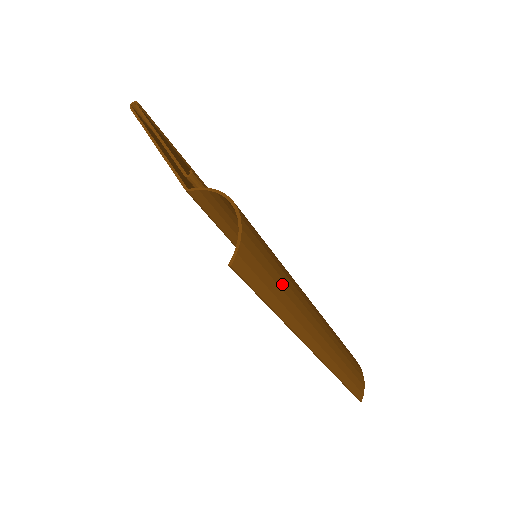
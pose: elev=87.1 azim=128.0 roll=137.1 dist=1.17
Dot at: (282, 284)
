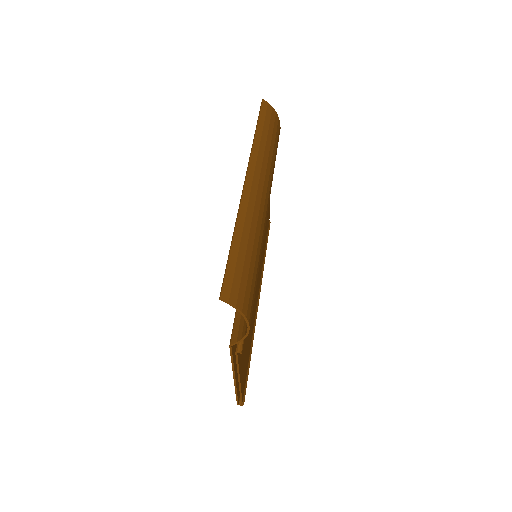
Dot at: (269, 139)
